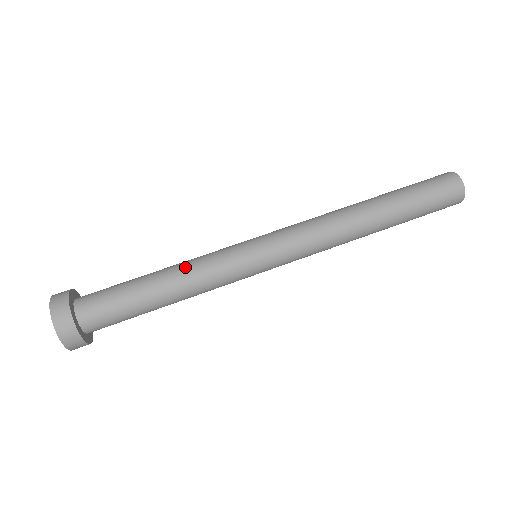
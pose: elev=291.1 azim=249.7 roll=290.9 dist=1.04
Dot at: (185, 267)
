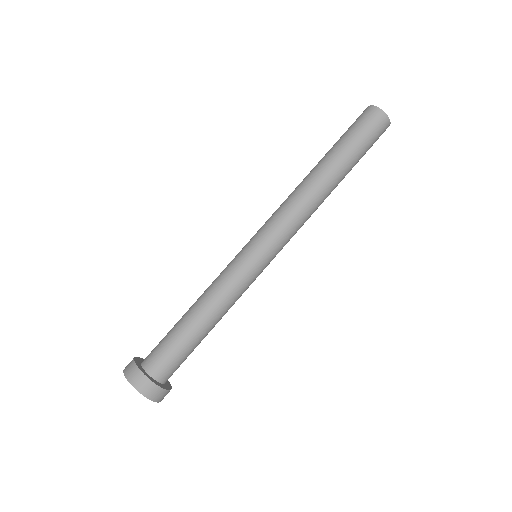
Dot at: (213, 299)
